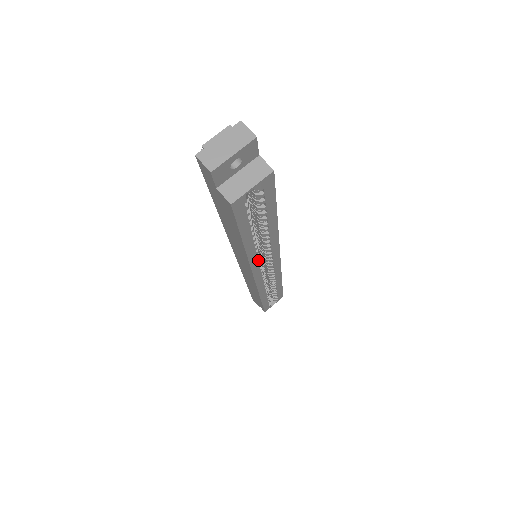
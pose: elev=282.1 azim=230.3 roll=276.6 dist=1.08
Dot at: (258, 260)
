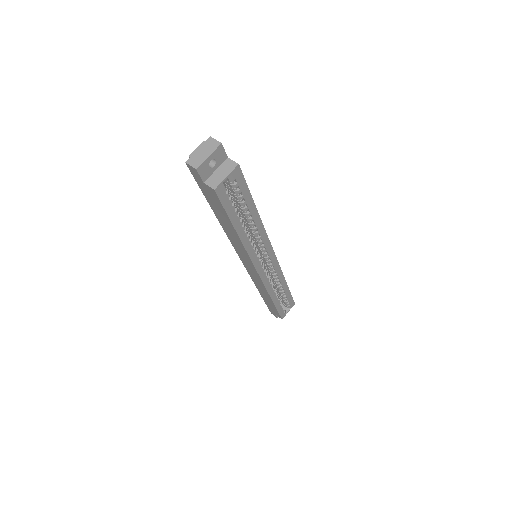
Dot at: (254, 251)
